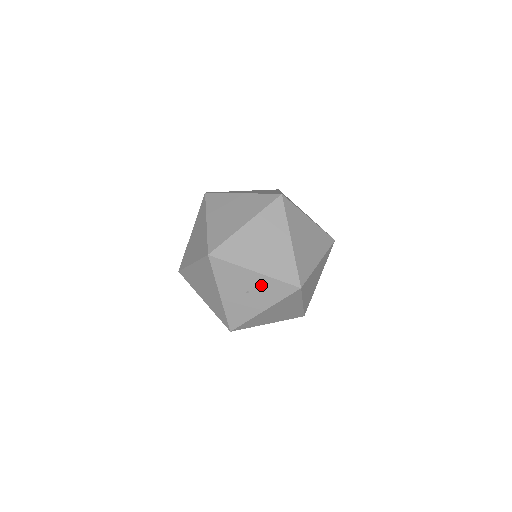
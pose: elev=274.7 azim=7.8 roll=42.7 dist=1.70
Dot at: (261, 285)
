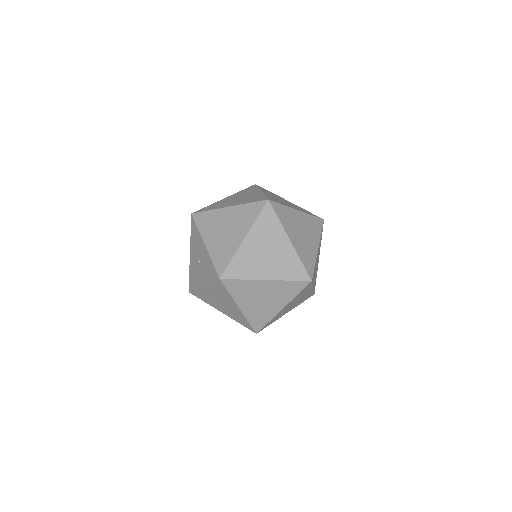
Dot at: (205, 260)
